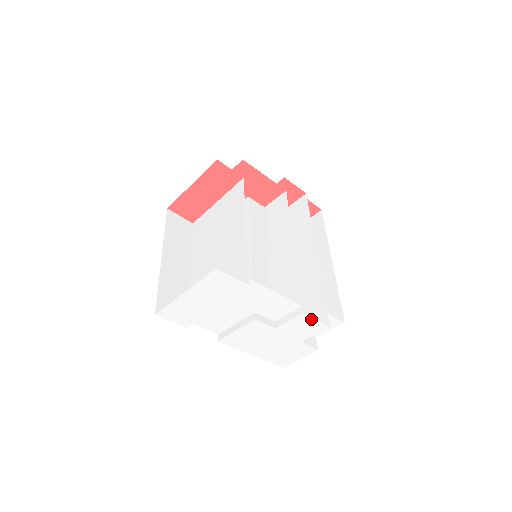
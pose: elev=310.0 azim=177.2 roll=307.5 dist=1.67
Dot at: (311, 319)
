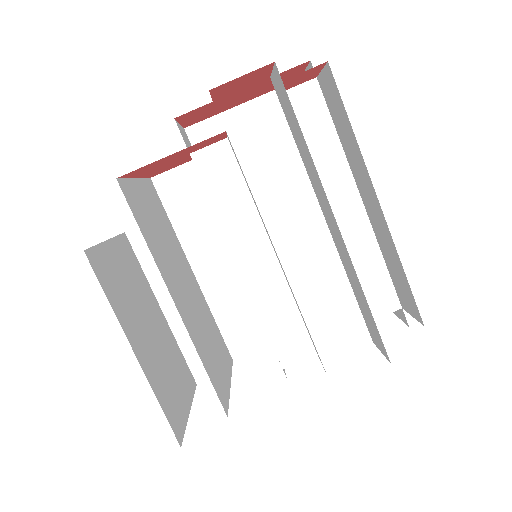
Dot at: occluded
